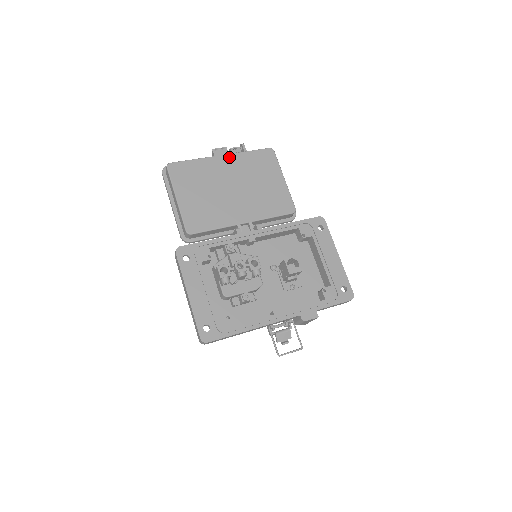
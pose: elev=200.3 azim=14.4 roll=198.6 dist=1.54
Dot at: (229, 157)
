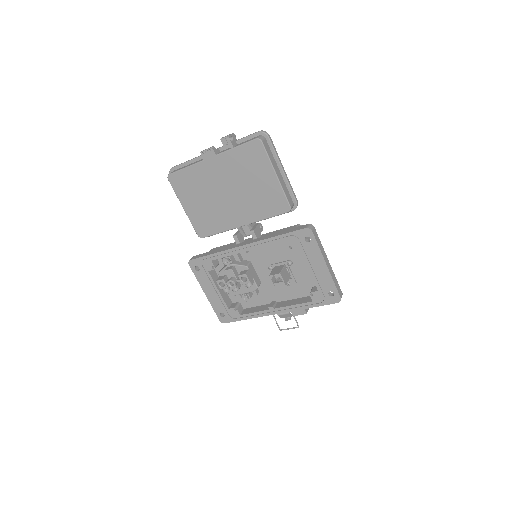
Dot at: (217, 159)
